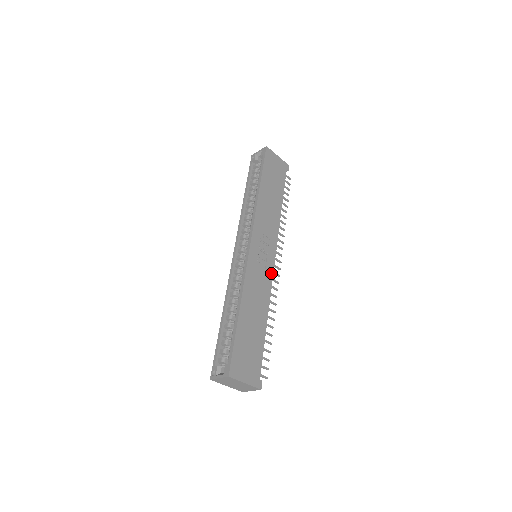
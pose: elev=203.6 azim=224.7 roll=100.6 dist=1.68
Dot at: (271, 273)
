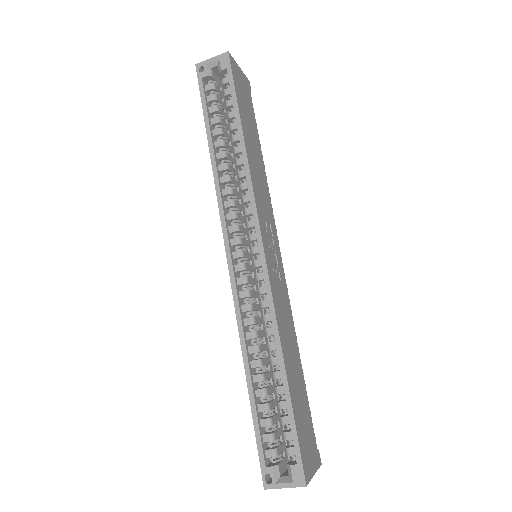
Dot at: (284, 280)
